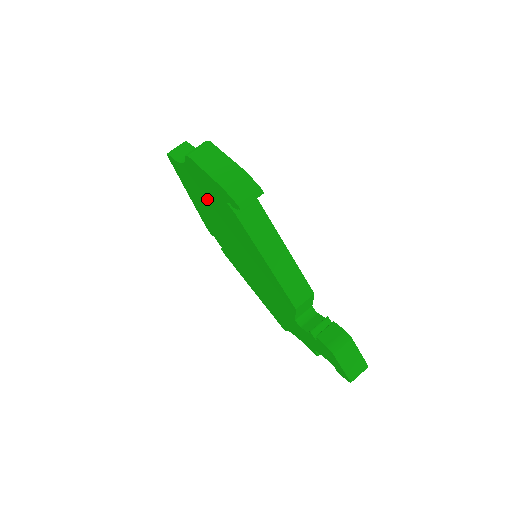
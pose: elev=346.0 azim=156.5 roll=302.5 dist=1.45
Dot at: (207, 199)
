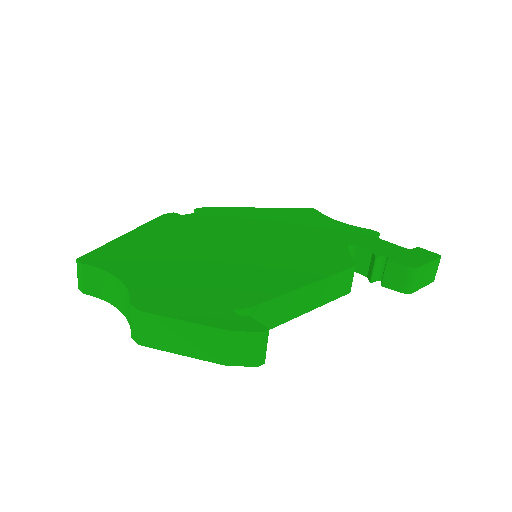
Dot at: occluded
